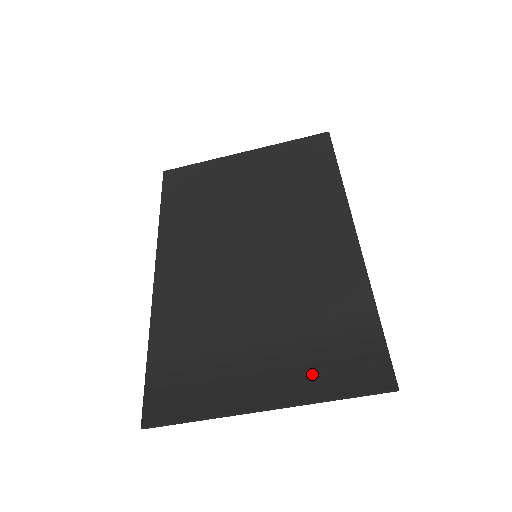
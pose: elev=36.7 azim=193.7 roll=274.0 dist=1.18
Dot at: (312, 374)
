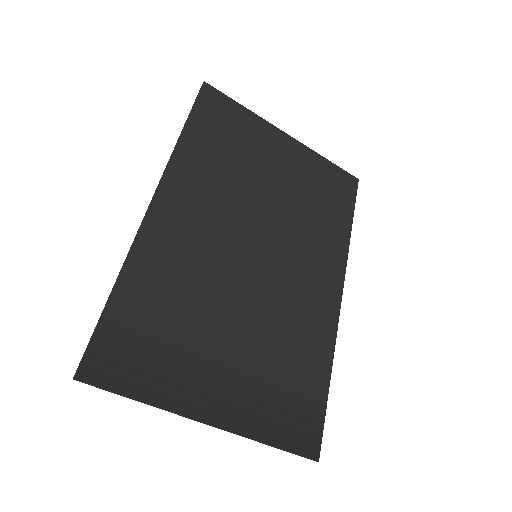
Dot at: (262, 411)
